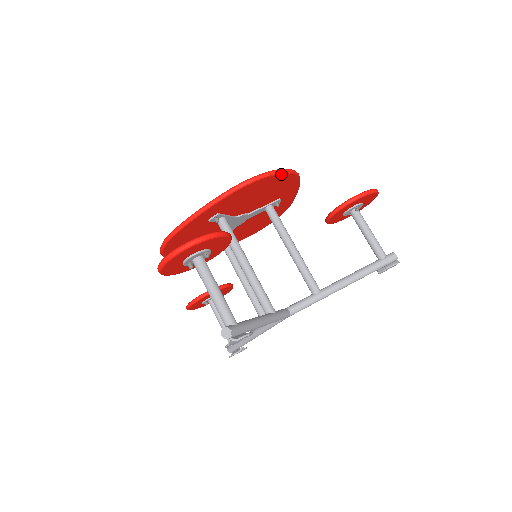
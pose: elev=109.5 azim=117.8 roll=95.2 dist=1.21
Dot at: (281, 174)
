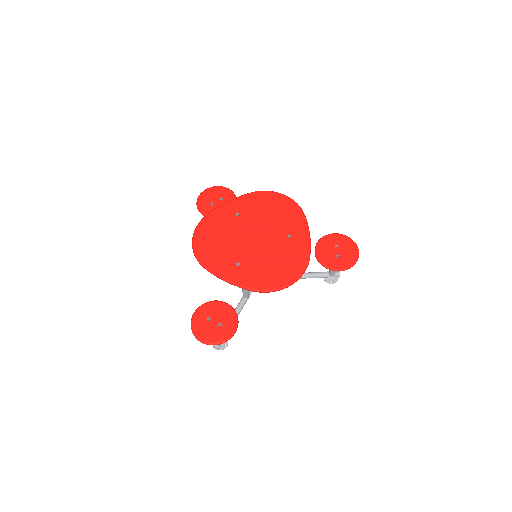
Dot at: (292, 282)
